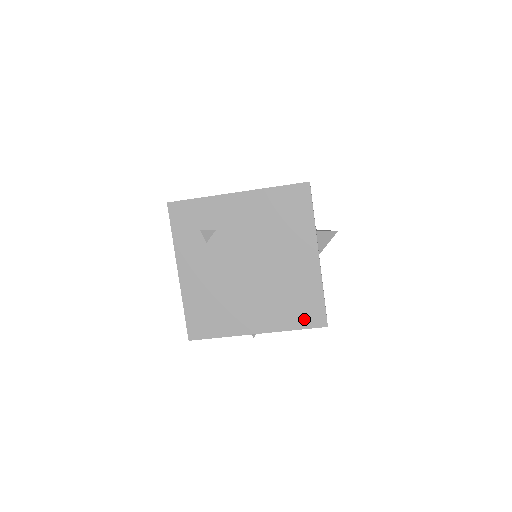
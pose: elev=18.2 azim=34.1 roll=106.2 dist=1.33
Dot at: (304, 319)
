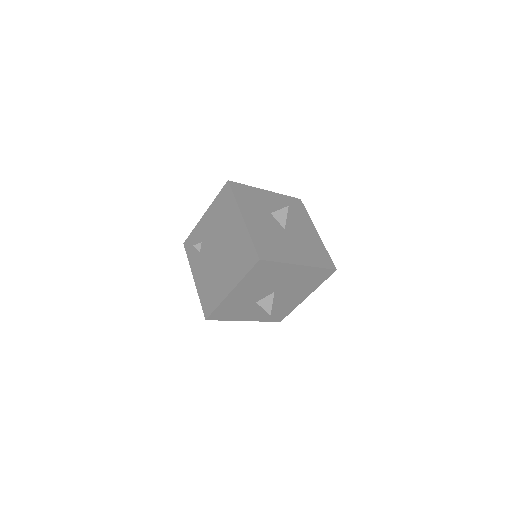
Dot at: (248, 264)
